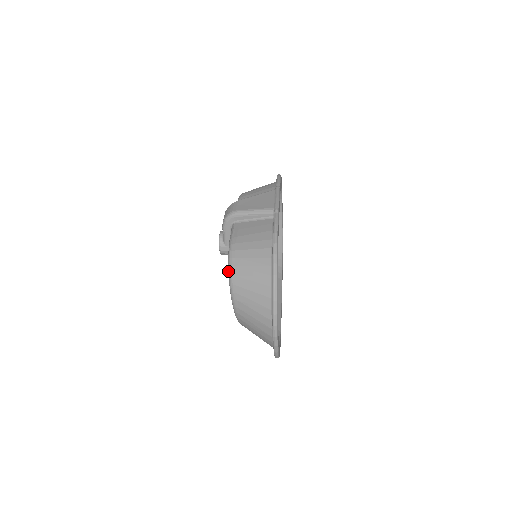
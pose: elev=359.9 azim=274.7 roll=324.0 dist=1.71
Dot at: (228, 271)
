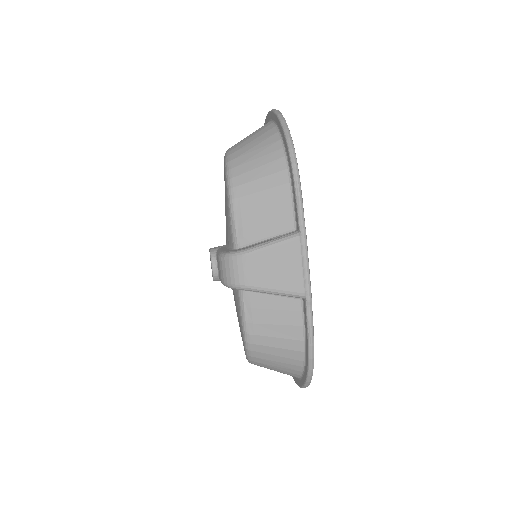
Dot at: (245, 354)
